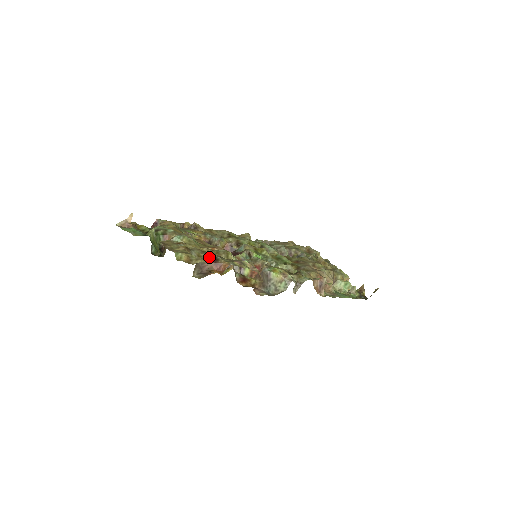
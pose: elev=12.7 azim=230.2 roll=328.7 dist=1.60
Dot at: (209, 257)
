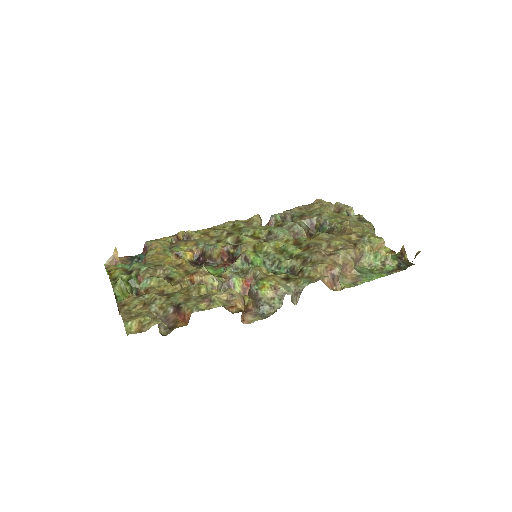
Dot at: (171, 307)
